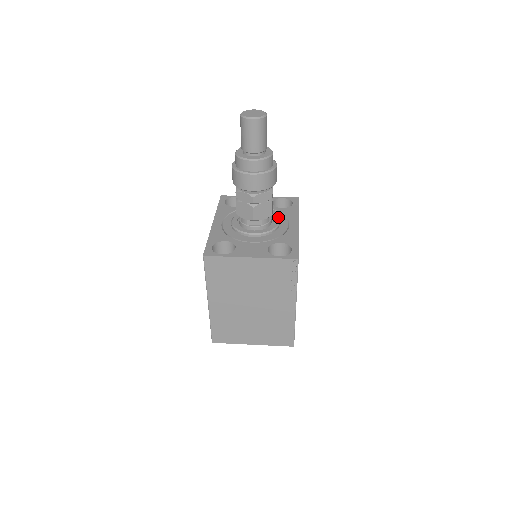
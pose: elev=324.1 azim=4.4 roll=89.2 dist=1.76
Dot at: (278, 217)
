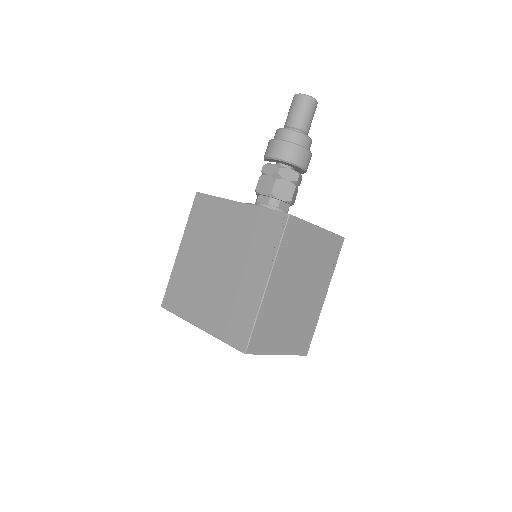
Dot at: occluded
